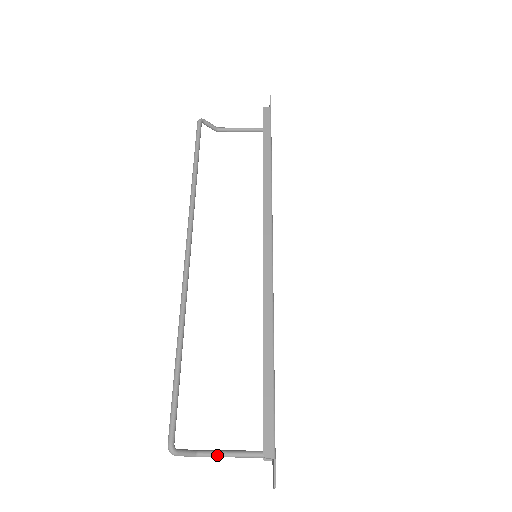
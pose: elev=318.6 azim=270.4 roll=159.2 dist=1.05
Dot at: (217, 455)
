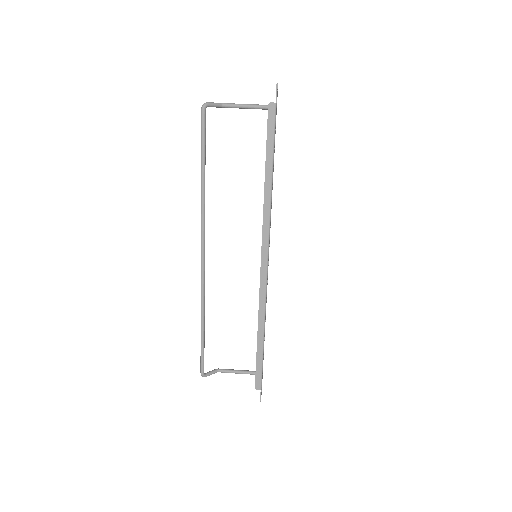
Dot at: occluded
